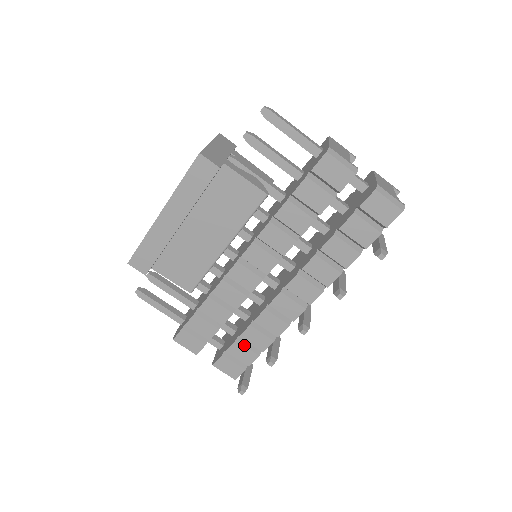
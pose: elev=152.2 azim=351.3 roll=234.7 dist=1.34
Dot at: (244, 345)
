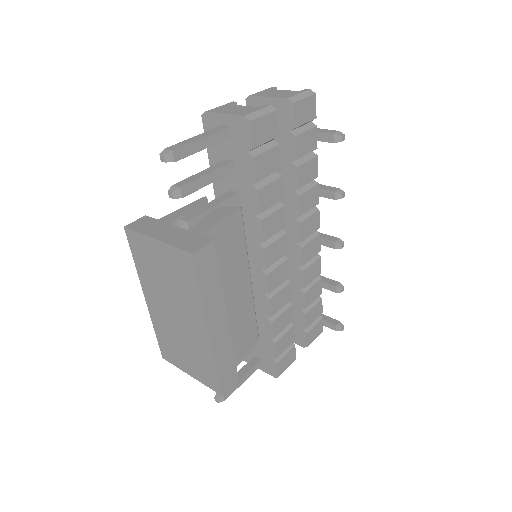
Dot at: (311, 308)
